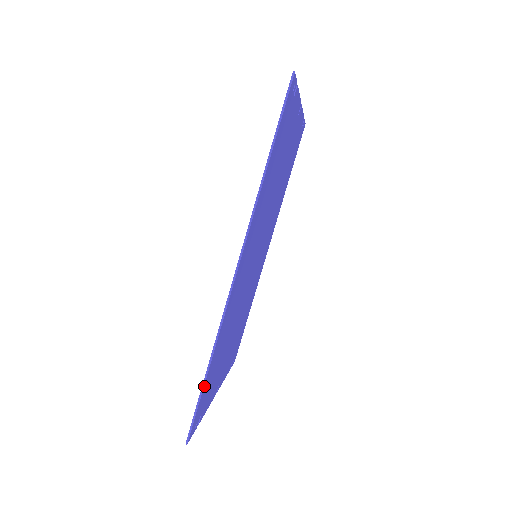
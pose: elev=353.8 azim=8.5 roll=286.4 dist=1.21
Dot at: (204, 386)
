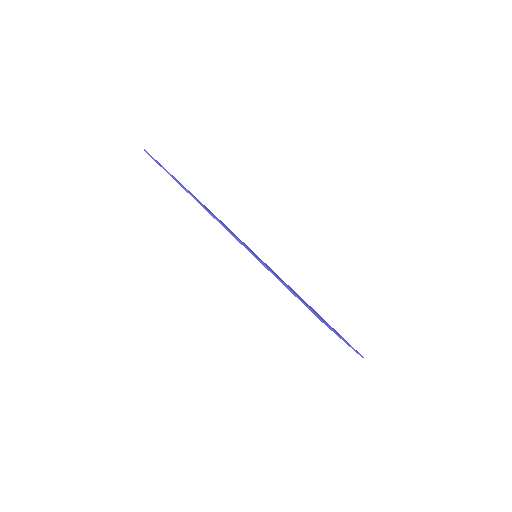
Dot at: (285, 285)
